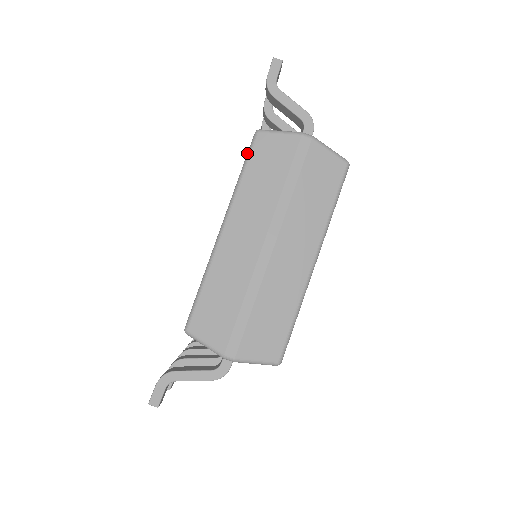
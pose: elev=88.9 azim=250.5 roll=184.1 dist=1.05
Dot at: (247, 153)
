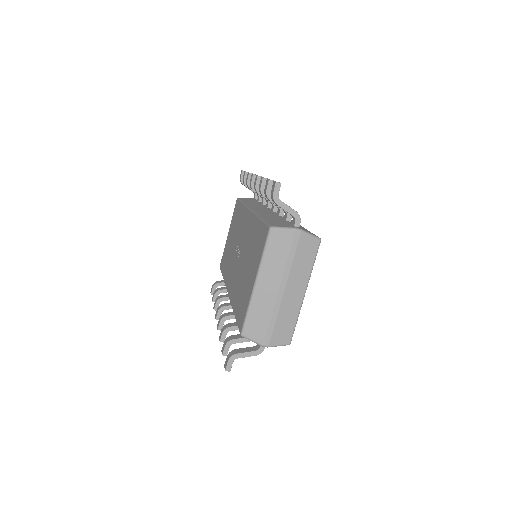
Dot at: (266, 240)
